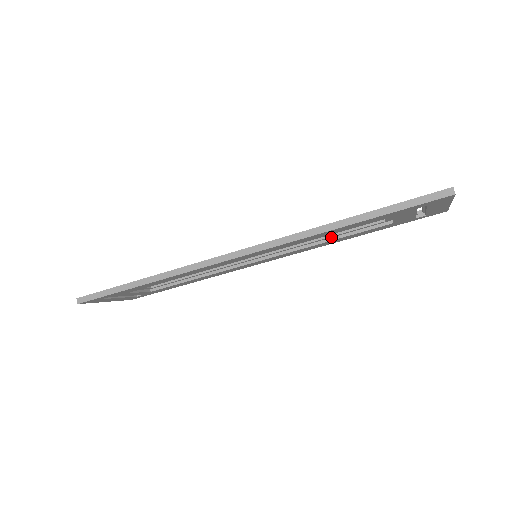
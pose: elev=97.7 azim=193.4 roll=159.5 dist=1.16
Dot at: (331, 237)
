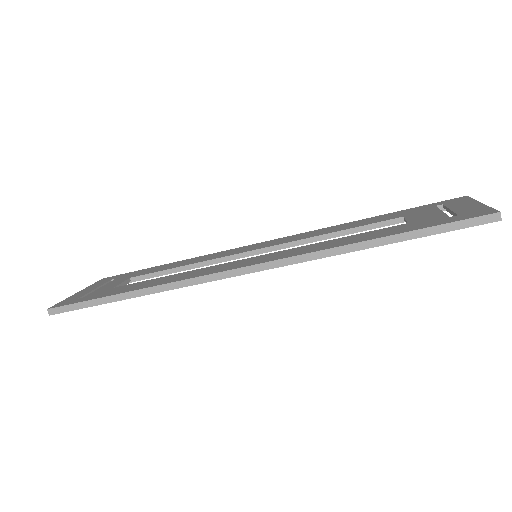
Dot at: (340, 232)
